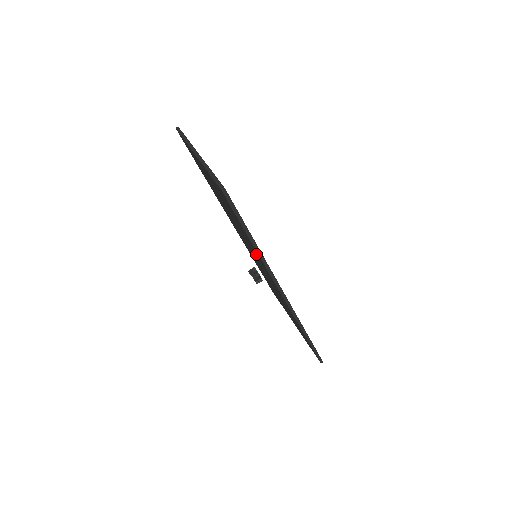
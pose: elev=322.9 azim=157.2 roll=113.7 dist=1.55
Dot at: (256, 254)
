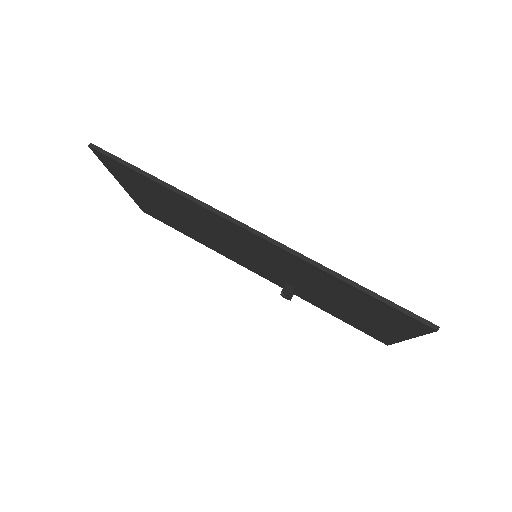
Dot at: (202, 215)
